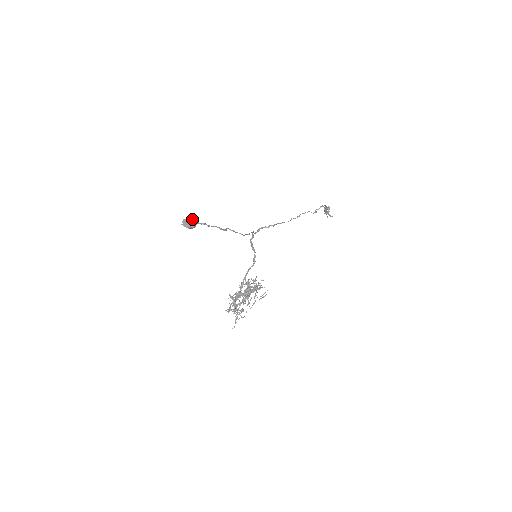
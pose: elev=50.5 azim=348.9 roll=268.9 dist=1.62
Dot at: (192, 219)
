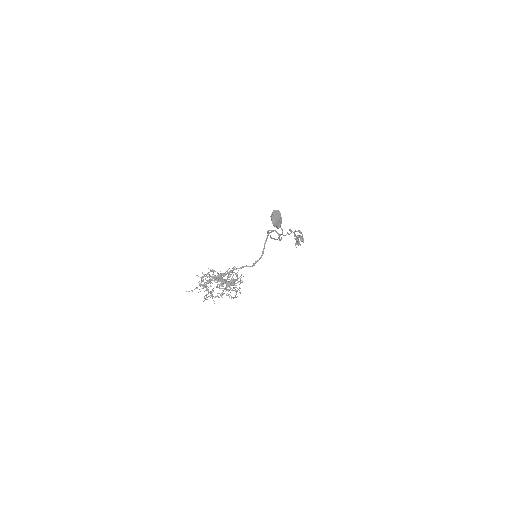
Dot at: occluded
